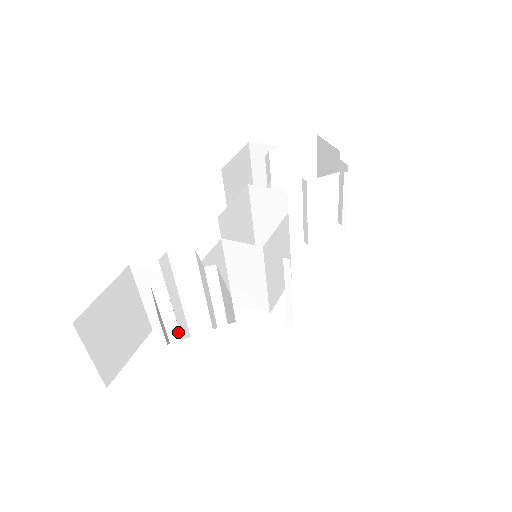
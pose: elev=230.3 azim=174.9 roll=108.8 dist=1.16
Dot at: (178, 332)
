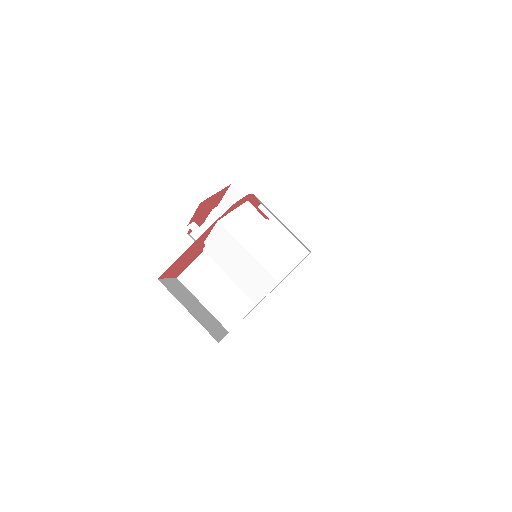
Dot at: occluded
